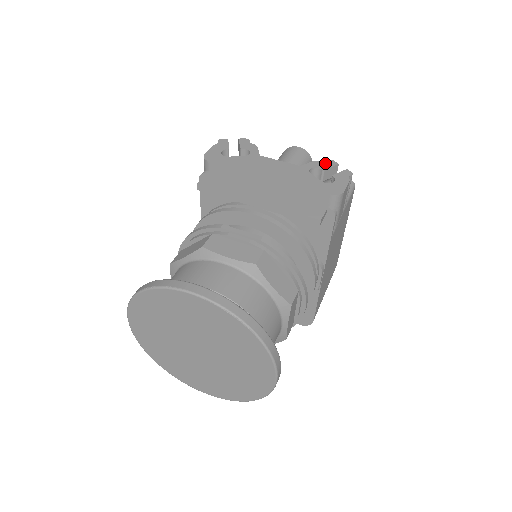
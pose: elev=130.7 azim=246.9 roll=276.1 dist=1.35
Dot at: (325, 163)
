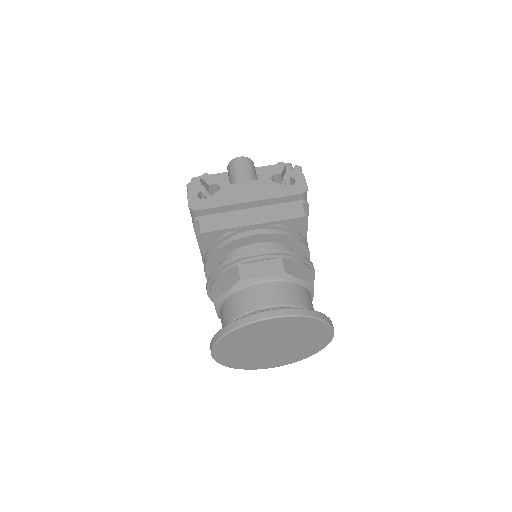
Dot at: (277, 167)
